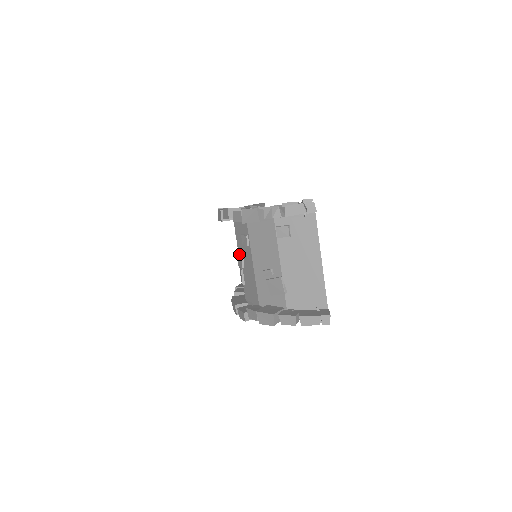
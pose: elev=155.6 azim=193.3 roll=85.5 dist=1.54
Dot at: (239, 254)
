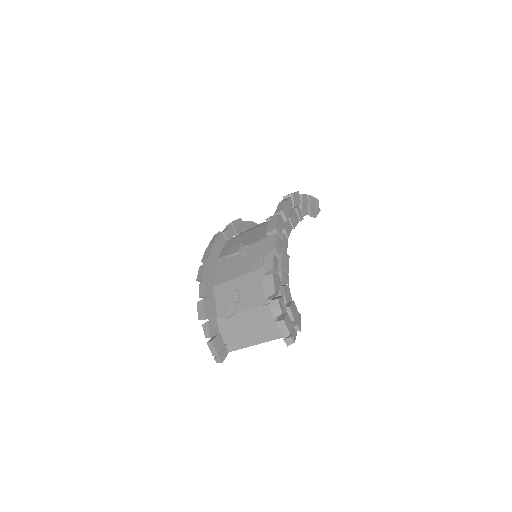
Dot at: (250, 246)
